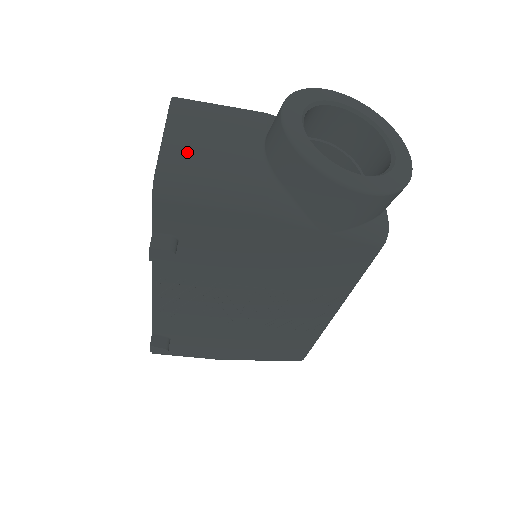
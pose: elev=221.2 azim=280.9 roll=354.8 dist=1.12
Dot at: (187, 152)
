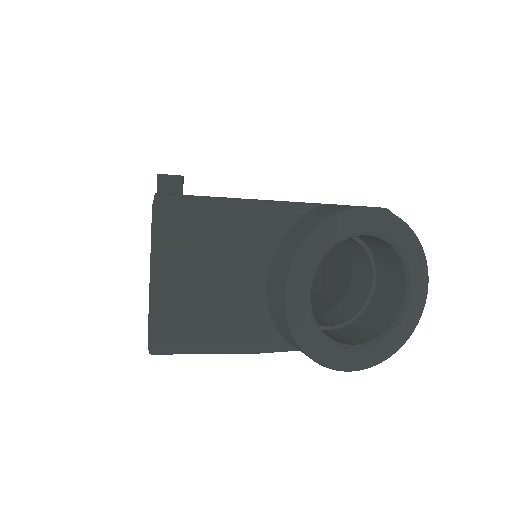
Dot at: (180, 308)
